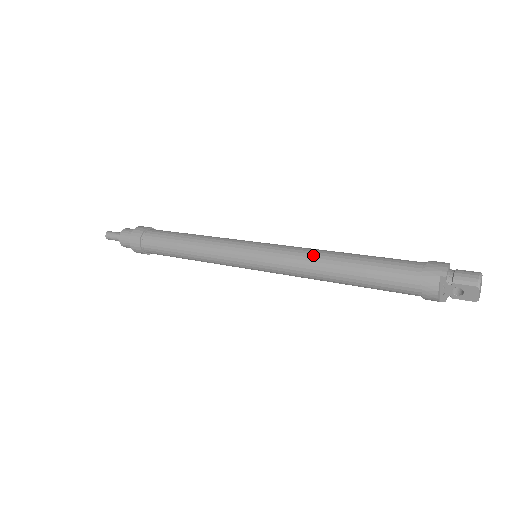
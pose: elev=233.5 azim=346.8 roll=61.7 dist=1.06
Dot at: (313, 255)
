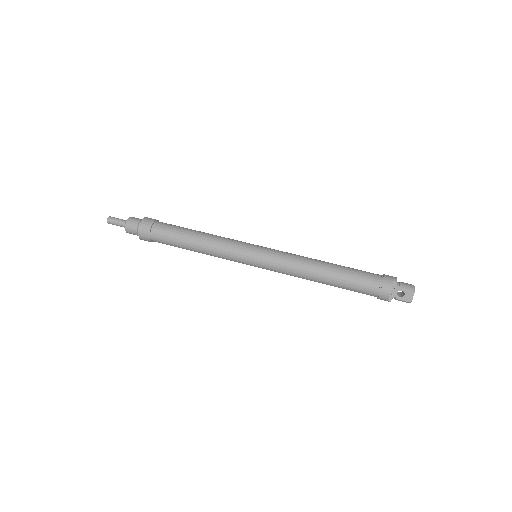
Dot at: (307, 259)
